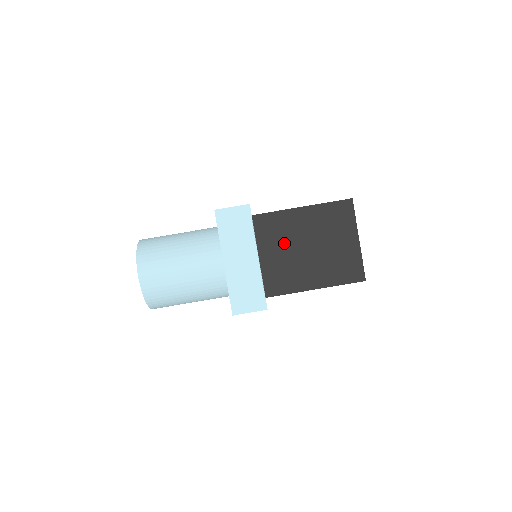
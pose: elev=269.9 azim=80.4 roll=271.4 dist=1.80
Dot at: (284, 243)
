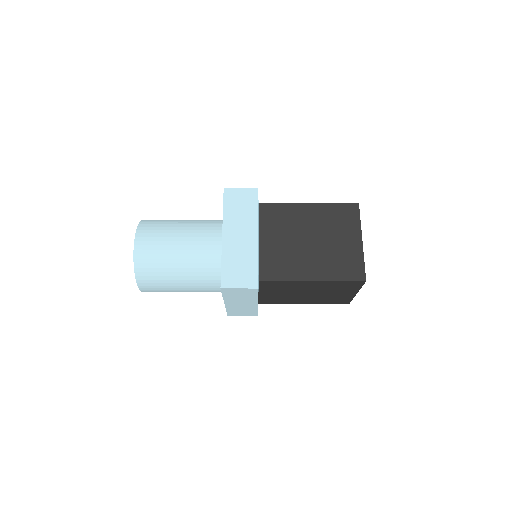
Dot at: occluded
